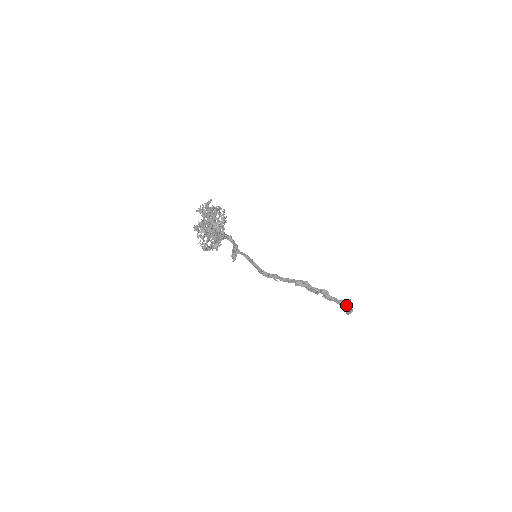
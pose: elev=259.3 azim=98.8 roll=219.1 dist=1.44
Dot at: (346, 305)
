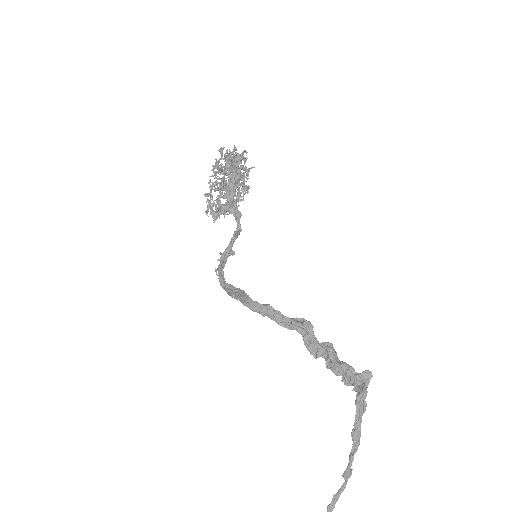
Dot at: (360, 392)
